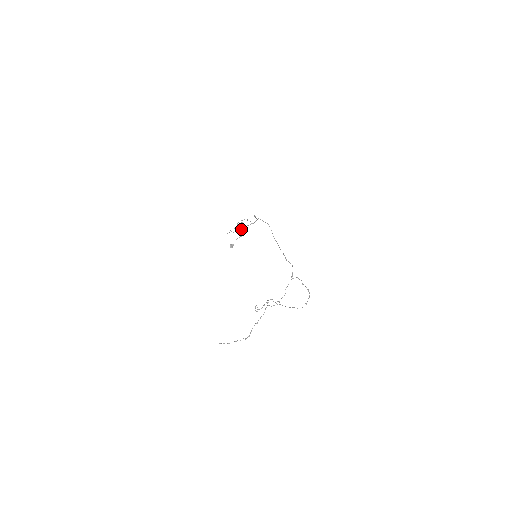
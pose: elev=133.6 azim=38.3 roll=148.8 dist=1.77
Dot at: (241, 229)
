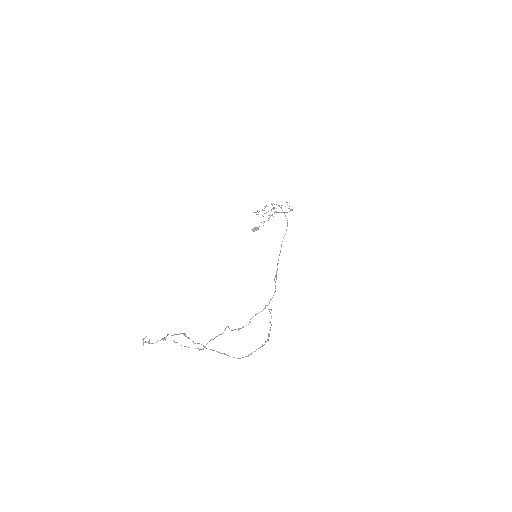
Dot at: occluded
